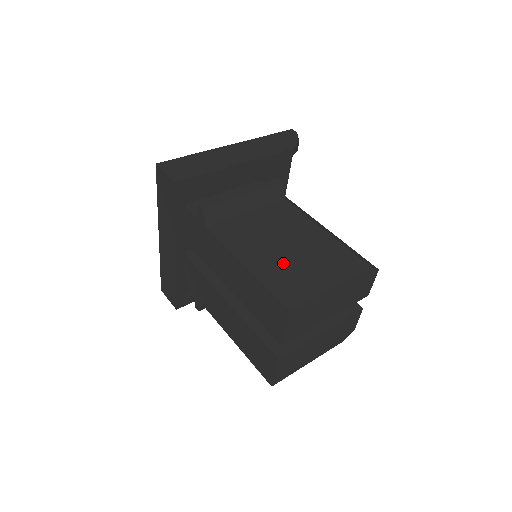
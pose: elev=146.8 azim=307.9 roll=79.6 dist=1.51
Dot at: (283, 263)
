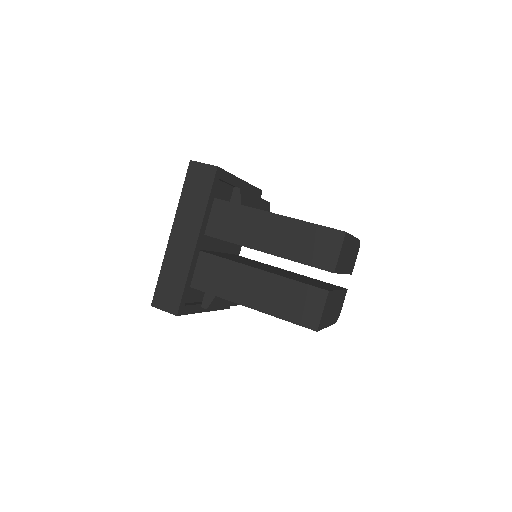
Dot at: occluded
